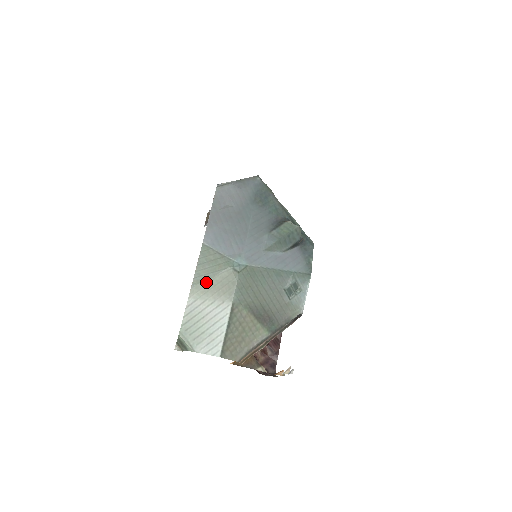
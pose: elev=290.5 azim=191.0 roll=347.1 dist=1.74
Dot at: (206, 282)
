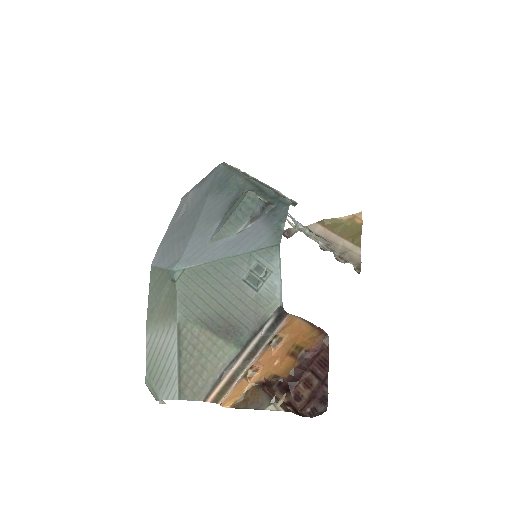
Dot at: (155, 309)
